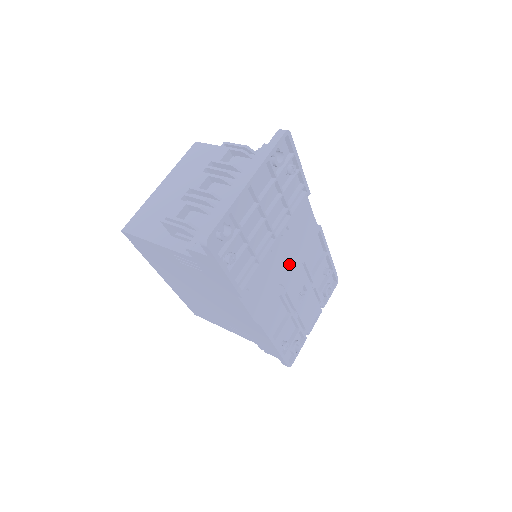
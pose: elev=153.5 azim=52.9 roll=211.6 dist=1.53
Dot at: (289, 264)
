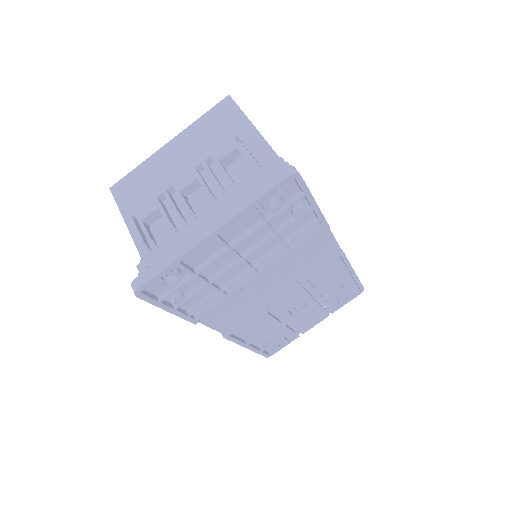
Dot at: (283, 285)
